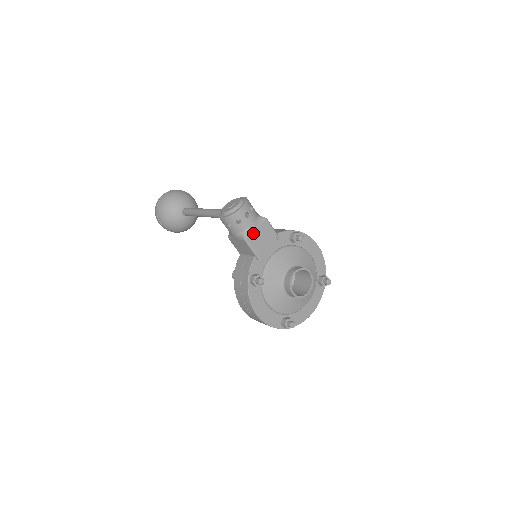
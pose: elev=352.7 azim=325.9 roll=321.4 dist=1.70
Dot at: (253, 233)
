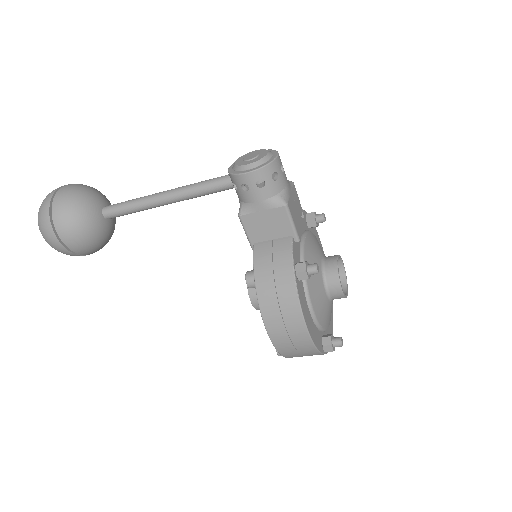
Dot at: (290, 198)
